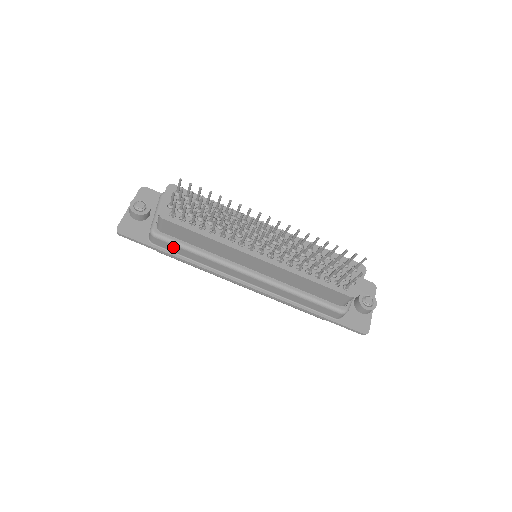
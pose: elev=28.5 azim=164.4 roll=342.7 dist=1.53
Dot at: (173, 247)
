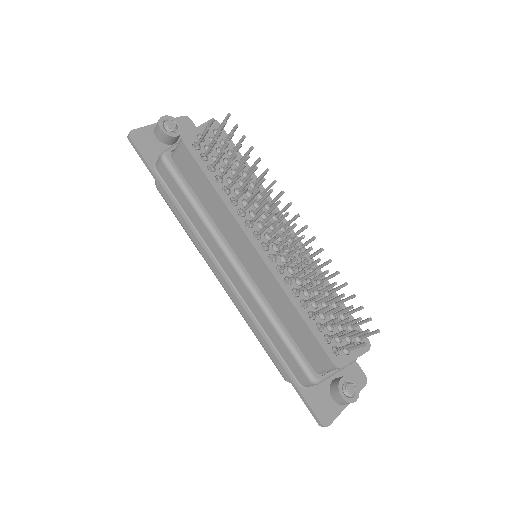
Dot at: (174, 185)
